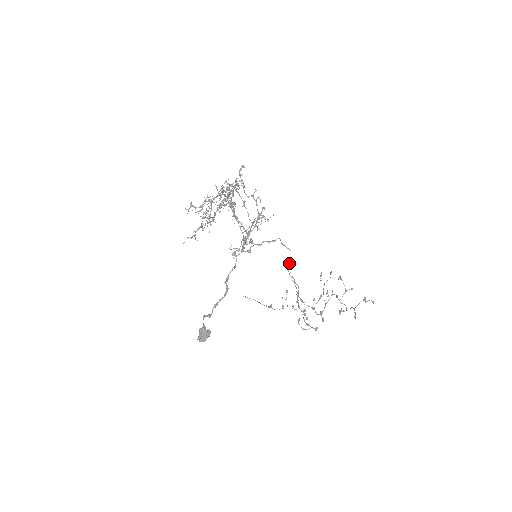
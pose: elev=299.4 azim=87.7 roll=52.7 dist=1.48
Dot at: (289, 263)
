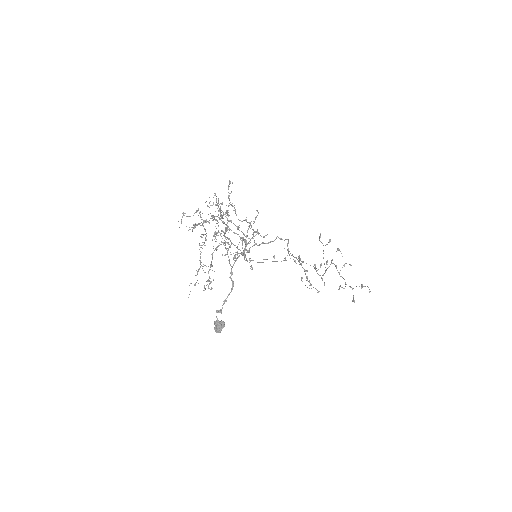
Dot at: (288, 248)
